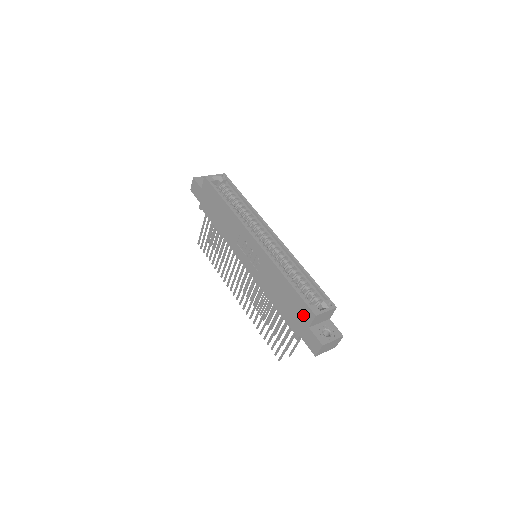
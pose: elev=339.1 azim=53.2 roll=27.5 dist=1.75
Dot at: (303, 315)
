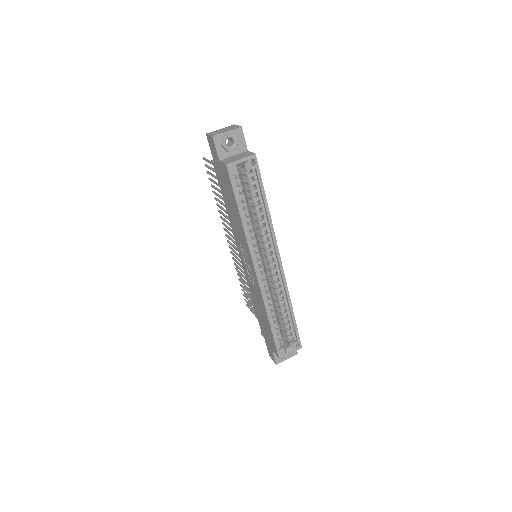
Dot at: (271, 344)
